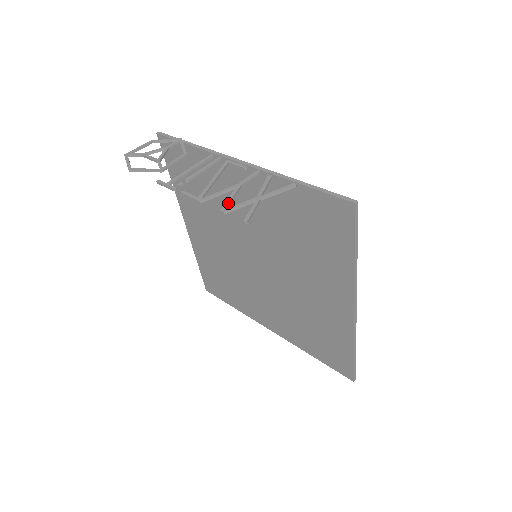
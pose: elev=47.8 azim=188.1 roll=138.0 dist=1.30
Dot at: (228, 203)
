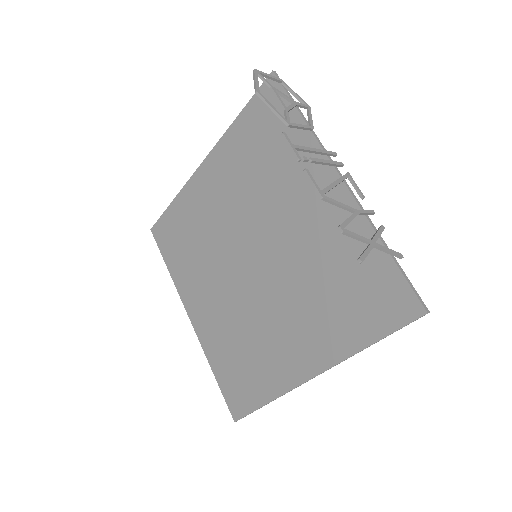
Dot at: occluded
